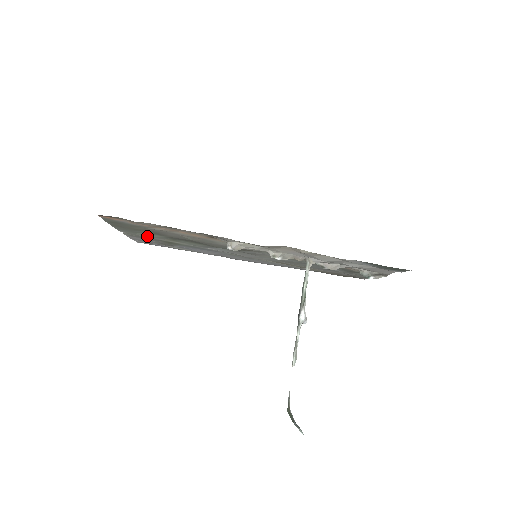
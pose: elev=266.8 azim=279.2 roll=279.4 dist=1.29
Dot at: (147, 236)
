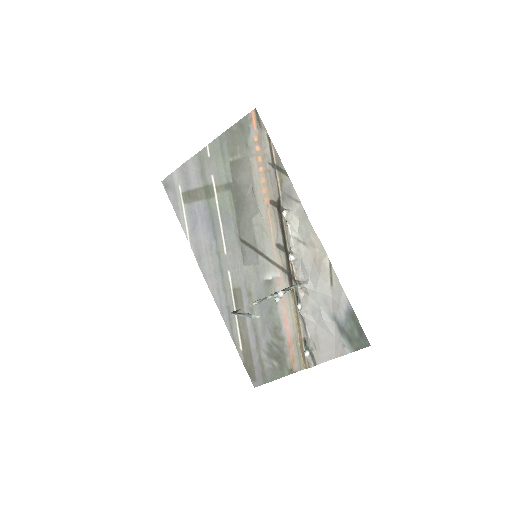
Dot at: (216, 167)
